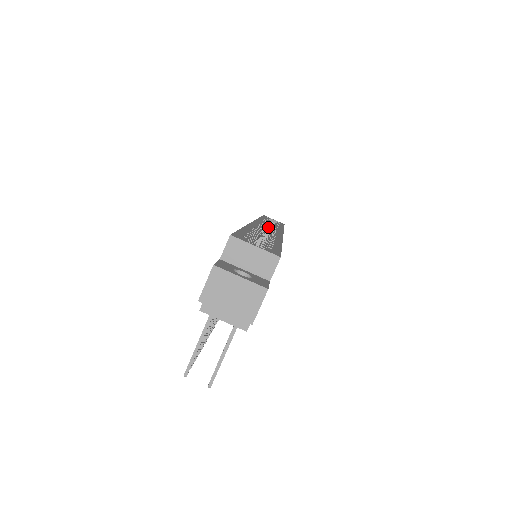
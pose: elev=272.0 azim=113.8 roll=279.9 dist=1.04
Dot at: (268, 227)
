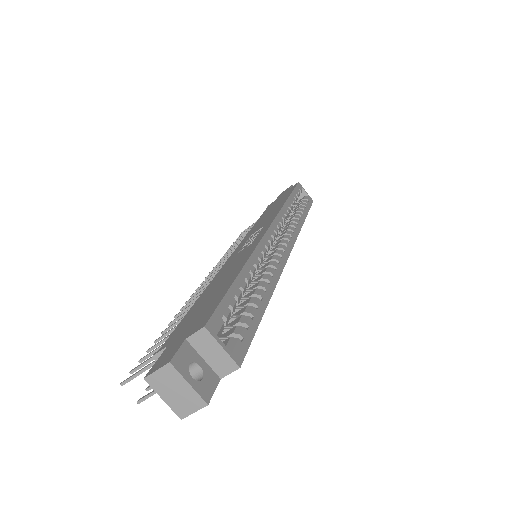
Dot at: occluded
